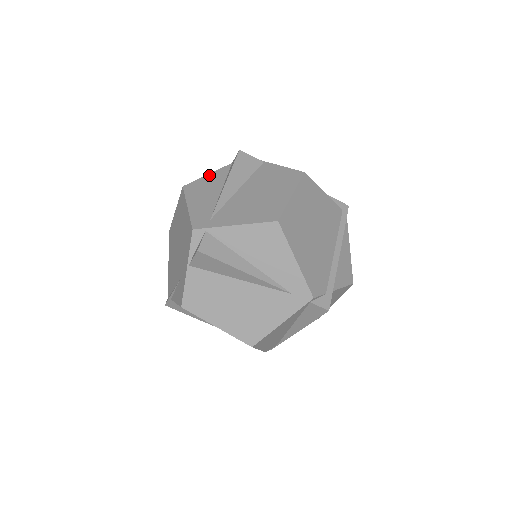
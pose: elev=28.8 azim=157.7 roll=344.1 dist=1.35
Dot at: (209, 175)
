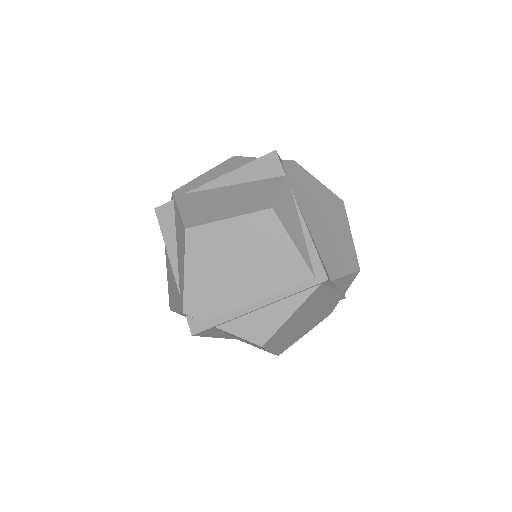
Dot at: (254, 159)
